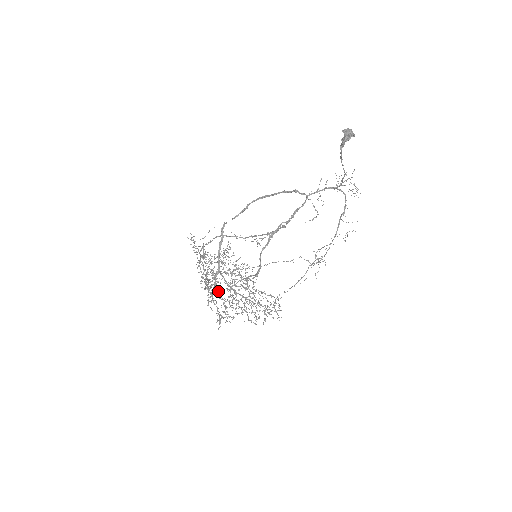
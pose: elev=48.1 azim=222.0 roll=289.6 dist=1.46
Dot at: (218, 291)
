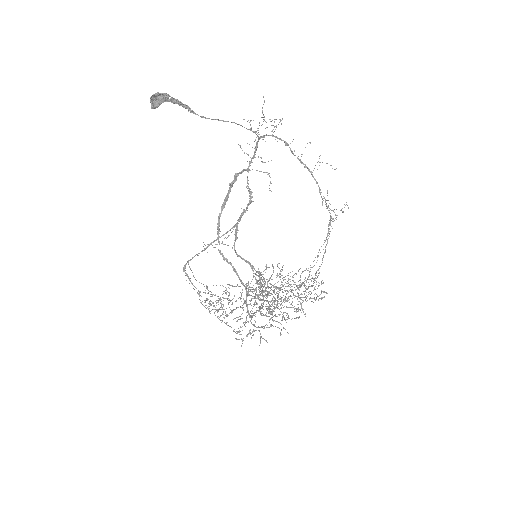
Dot at: occluded
